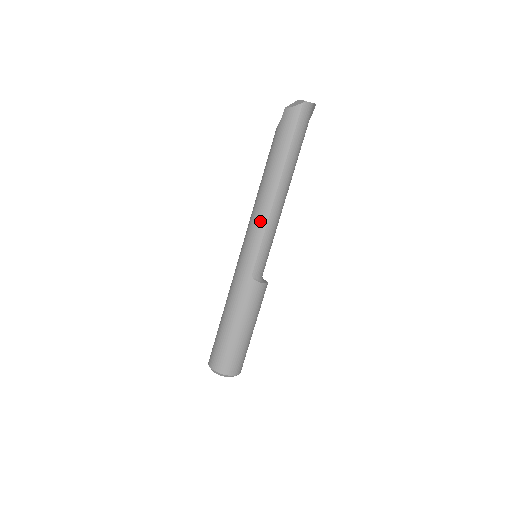
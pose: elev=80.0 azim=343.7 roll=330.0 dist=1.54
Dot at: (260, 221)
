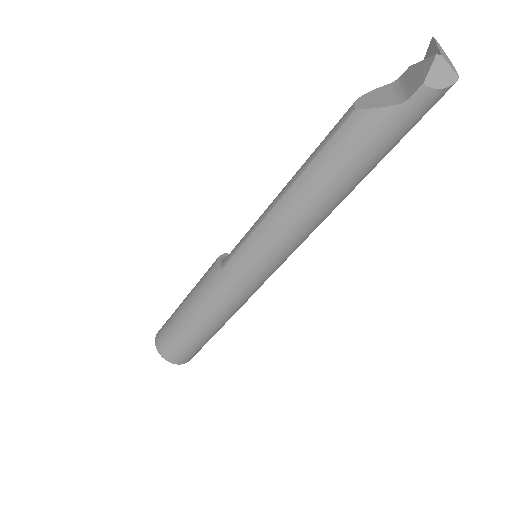
Dot at: (300, 240)
